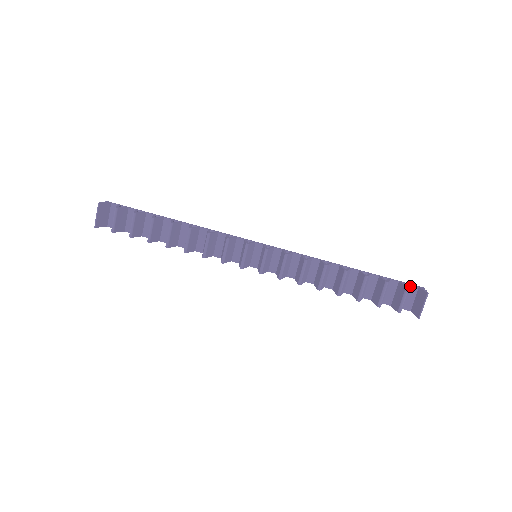
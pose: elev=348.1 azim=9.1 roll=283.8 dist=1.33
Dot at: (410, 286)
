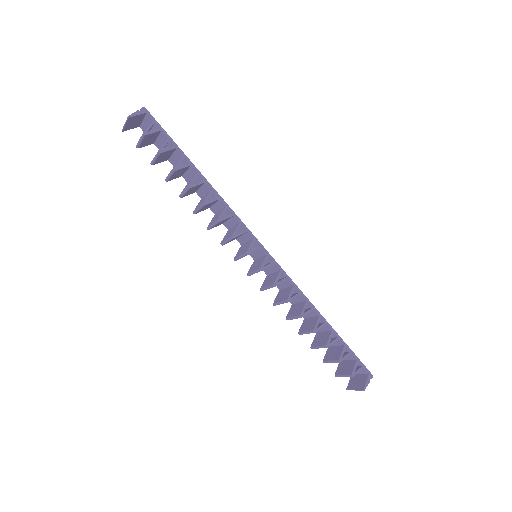
Dot at: (363, 368)
